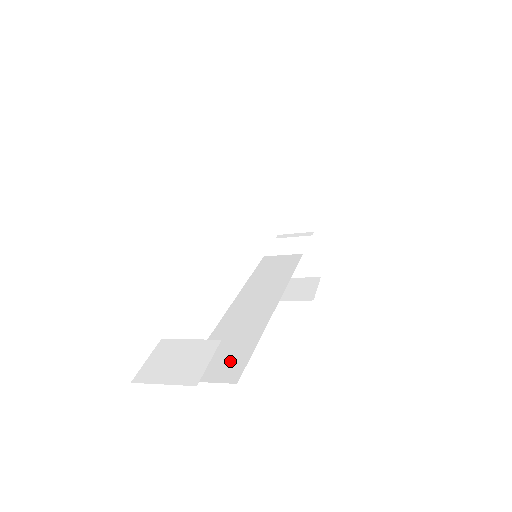
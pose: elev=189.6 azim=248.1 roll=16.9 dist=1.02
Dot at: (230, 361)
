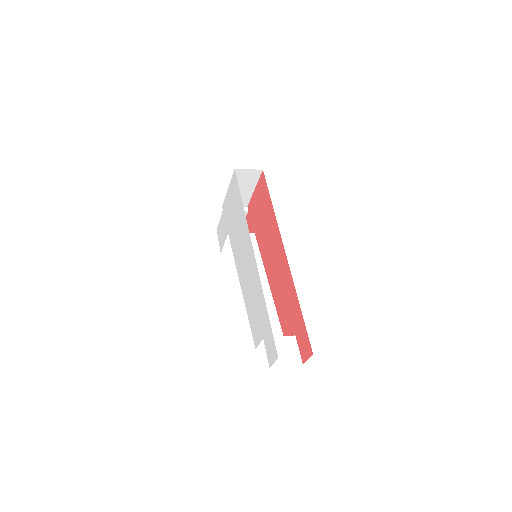
Dot at: (273, 332)
